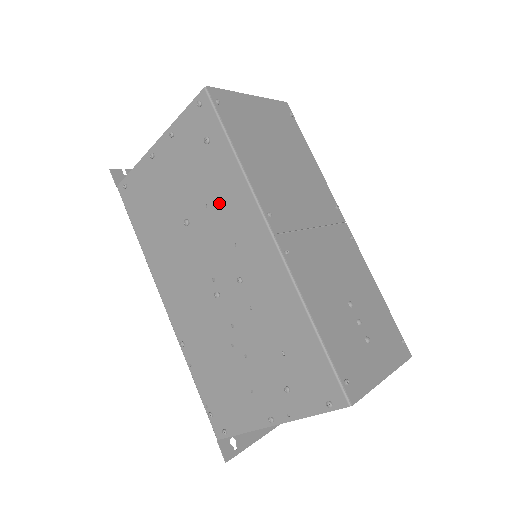
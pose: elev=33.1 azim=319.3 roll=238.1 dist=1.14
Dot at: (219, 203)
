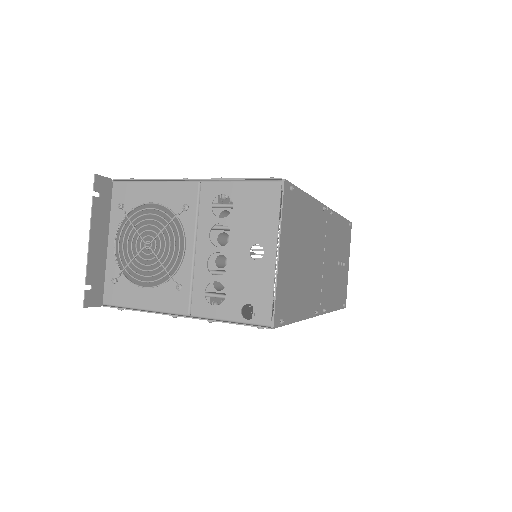
Dot at: occluded
